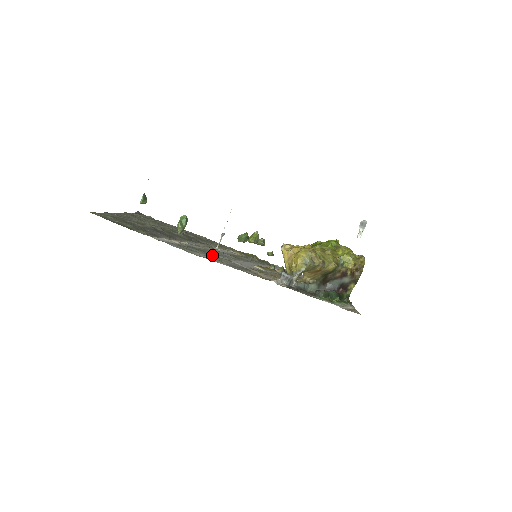
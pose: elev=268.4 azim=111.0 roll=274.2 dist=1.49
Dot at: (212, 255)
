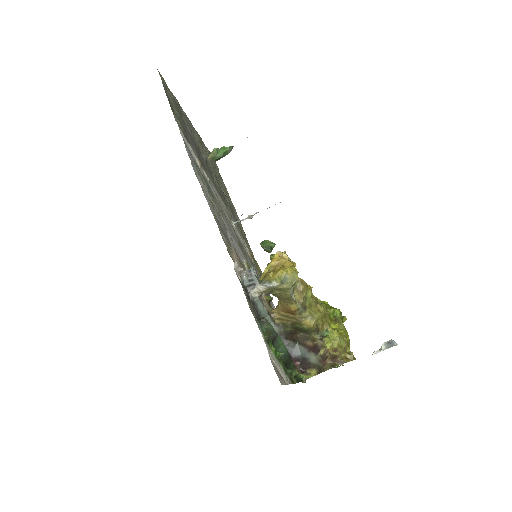
Dot at: (215, 204)
